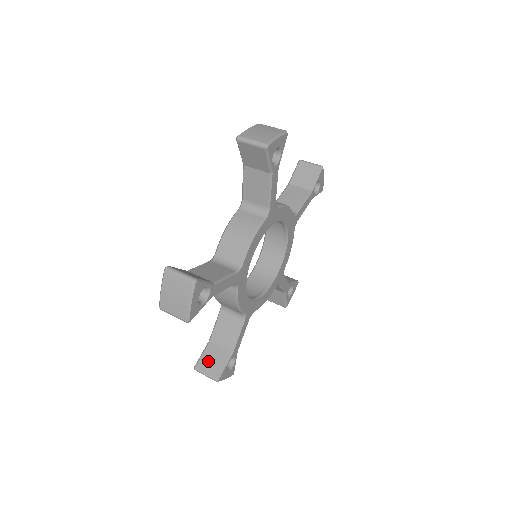
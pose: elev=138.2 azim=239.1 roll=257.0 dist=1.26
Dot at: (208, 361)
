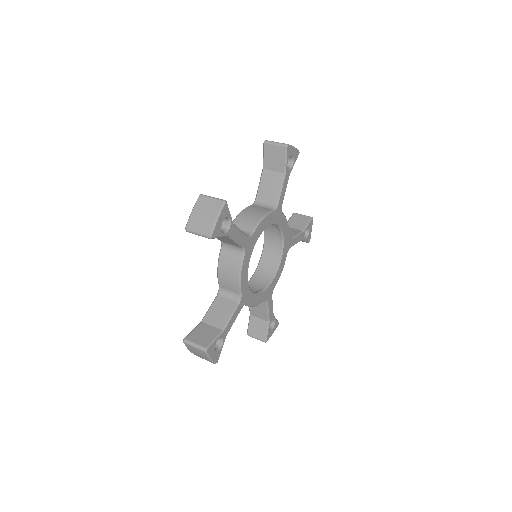
Dot at: (198, 335)
